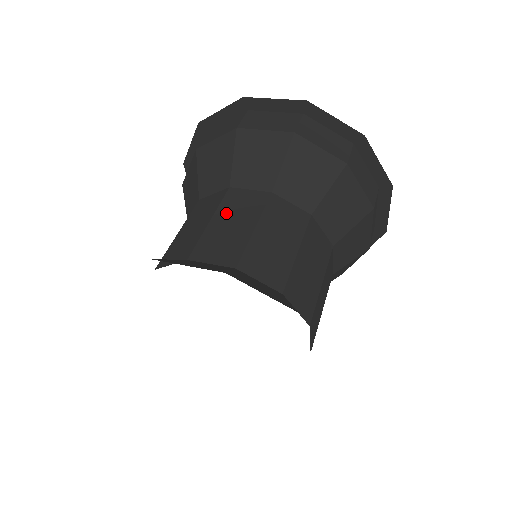
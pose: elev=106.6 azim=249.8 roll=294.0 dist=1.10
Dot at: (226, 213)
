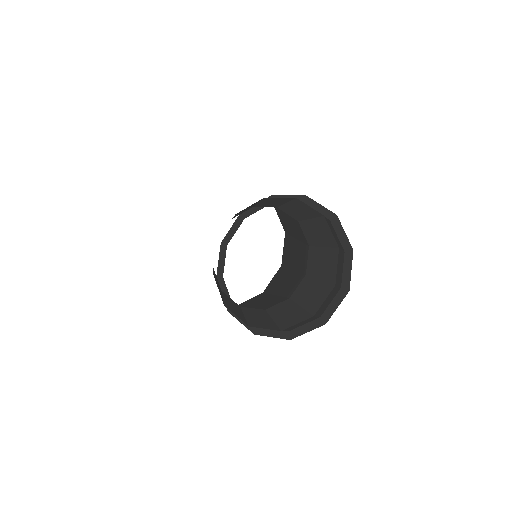
Dot at: occluded
